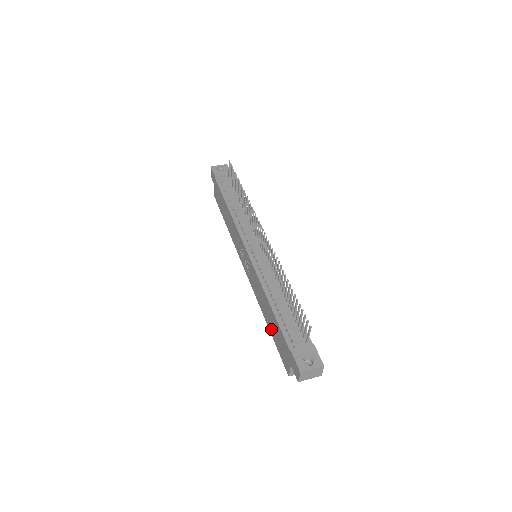
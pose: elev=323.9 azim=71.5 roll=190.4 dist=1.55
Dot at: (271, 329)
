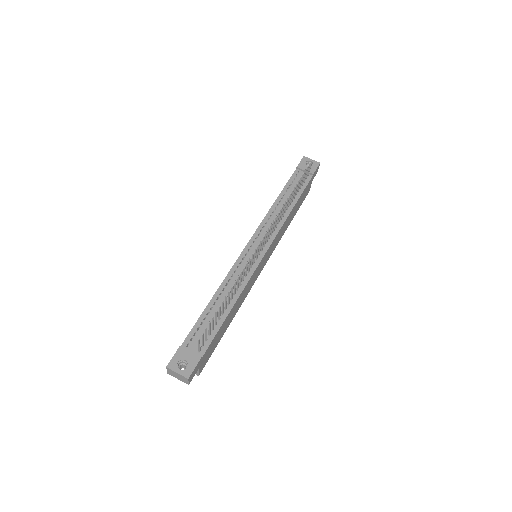
Dot at: occluded
